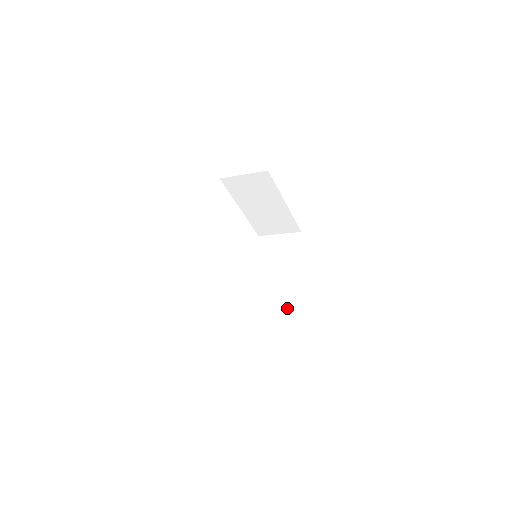
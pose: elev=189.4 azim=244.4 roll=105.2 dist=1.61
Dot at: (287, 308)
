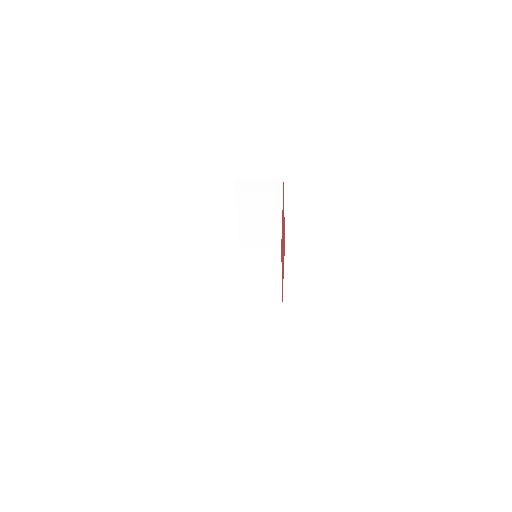
Dot at: (280, 307)
